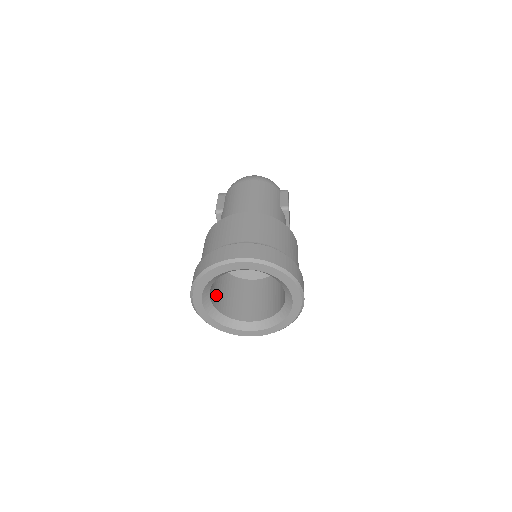
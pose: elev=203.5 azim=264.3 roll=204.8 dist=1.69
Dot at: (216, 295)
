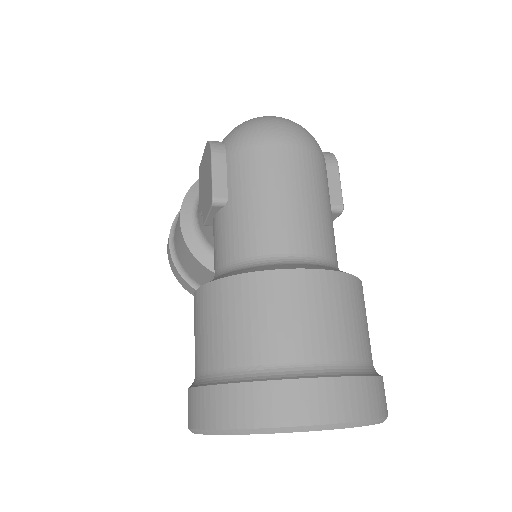
Dot at: occluded
